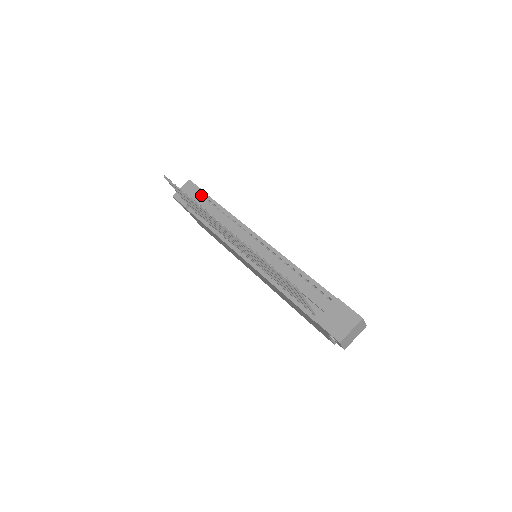
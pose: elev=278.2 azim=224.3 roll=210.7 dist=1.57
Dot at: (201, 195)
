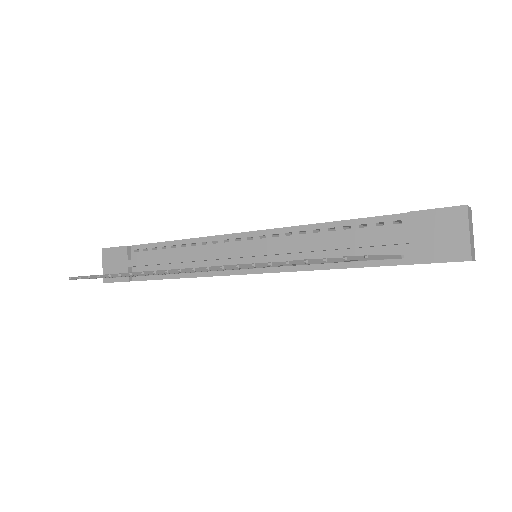
Dot at: (130, 252)
